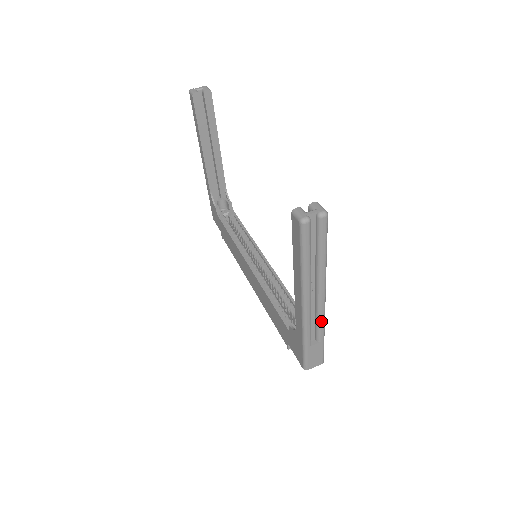
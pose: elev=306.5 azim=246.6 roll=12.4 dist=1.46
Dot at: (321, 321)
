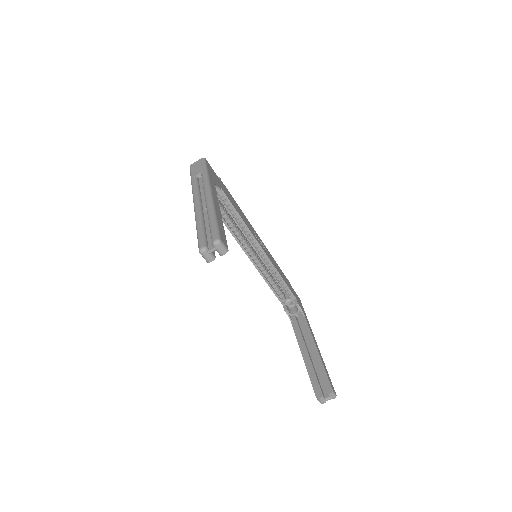
Dot at: occluded
